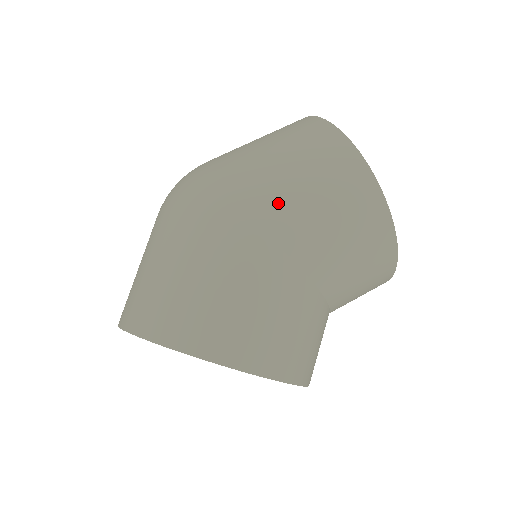
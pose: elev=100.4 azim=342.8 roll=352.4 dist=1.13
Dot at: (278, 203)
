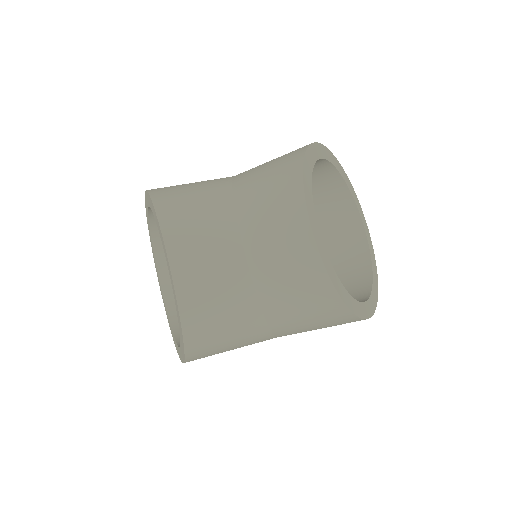
Dot at: occluded
